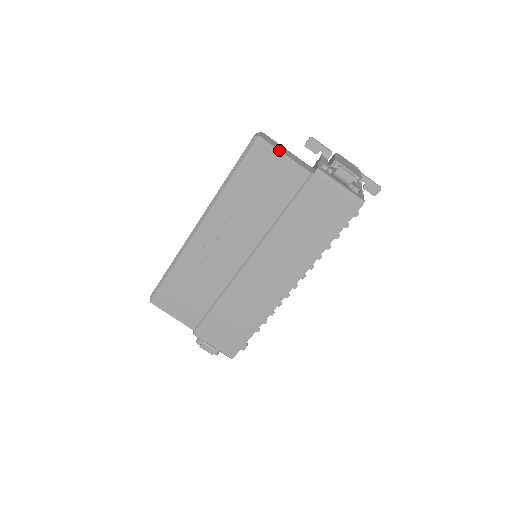
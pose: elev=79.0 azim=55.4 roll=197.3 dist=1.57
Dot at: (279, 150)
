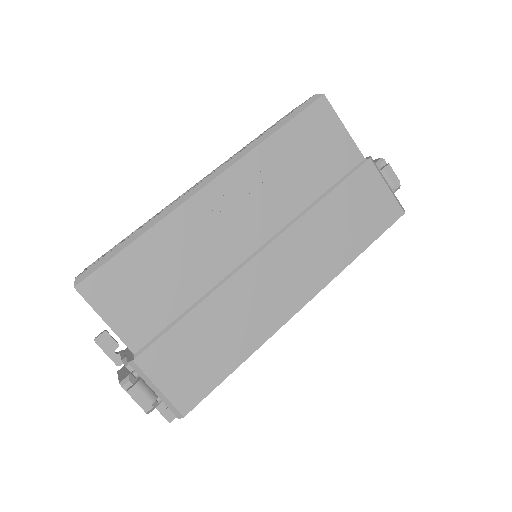
Dot at: occluded
